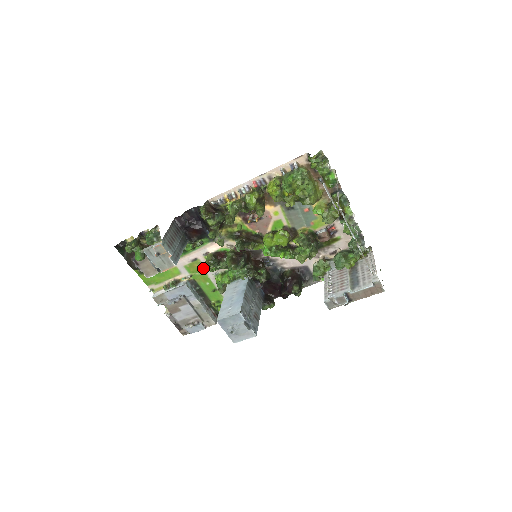
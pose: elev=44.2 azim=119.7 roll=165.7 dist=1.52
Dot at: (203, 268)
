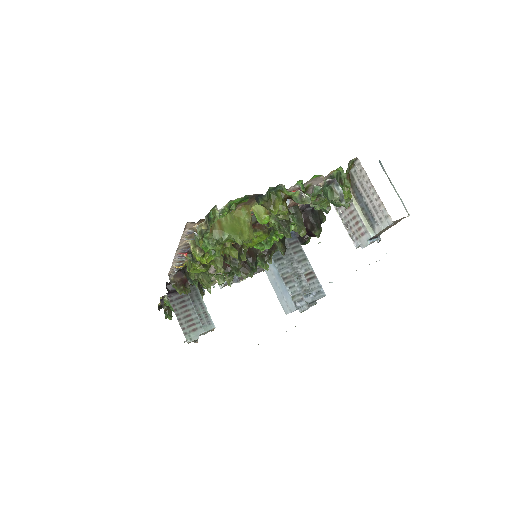
Dot at: occluded
